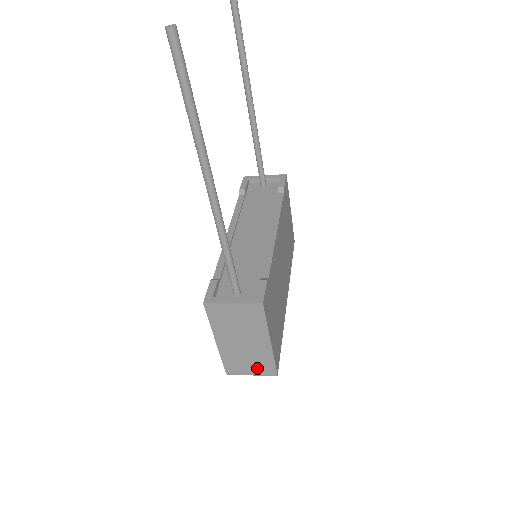
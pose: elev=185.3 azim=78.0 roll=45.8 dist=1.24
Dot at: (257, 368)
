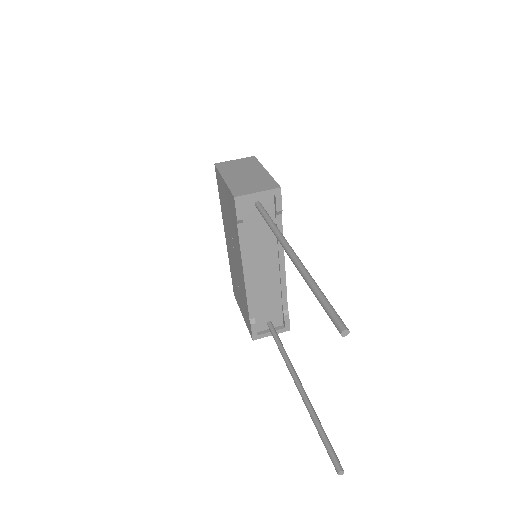
Dot at: occluded
